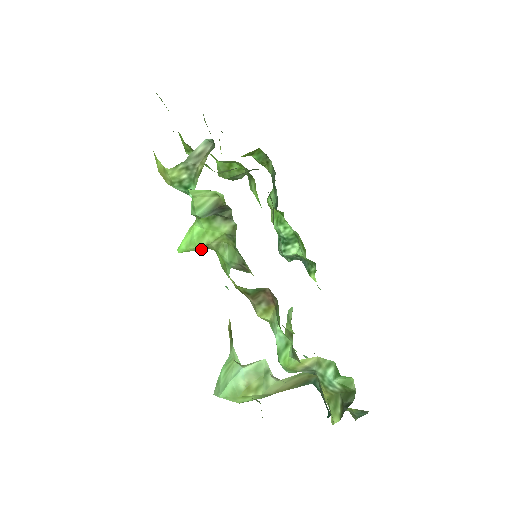
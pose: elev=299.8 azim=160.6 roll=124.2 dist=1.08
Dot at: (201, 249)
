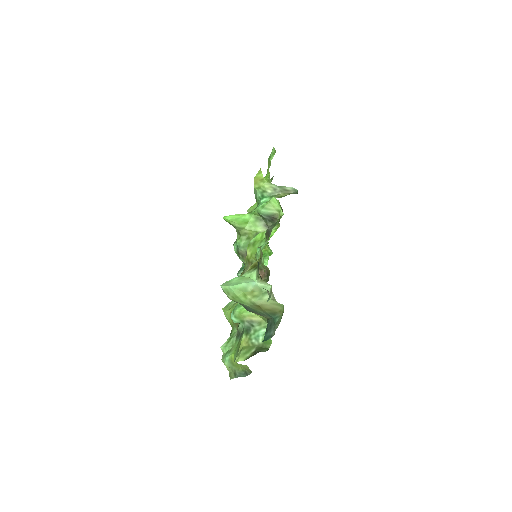
Dot at: (237, 227)
